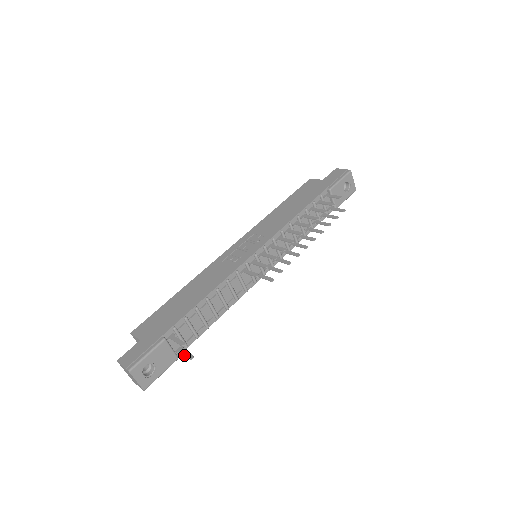
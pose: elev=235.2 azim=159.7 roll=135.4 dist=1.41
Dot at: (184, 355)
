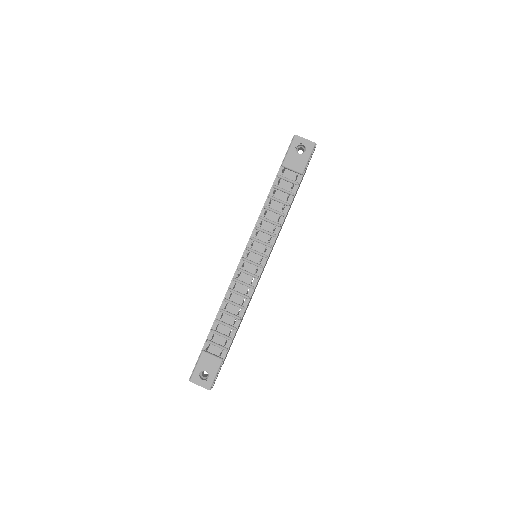
Dot at: occluded
